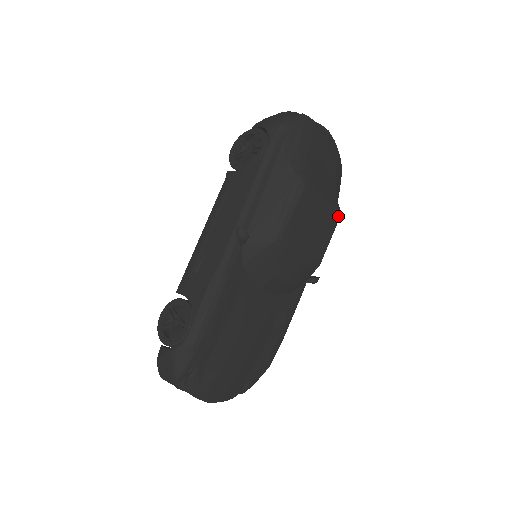
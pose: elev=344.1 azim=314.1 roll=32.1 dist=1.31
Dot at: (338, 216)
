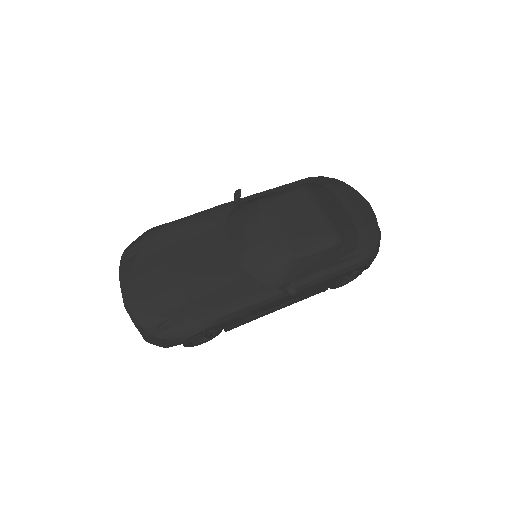
Dot at: (335, 236)
